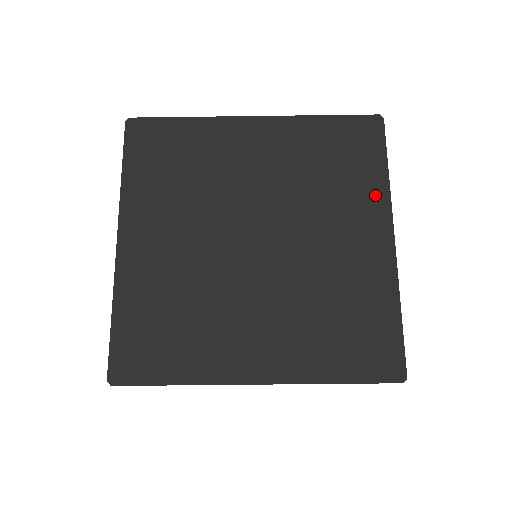
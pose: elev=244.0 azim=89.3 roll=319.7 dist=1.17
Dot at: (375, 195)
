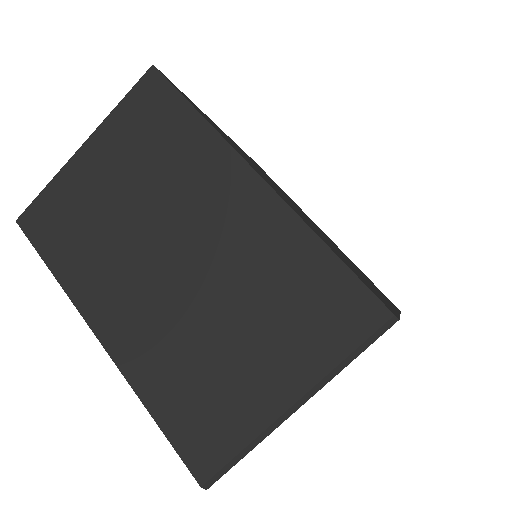
Dot at: occluded
